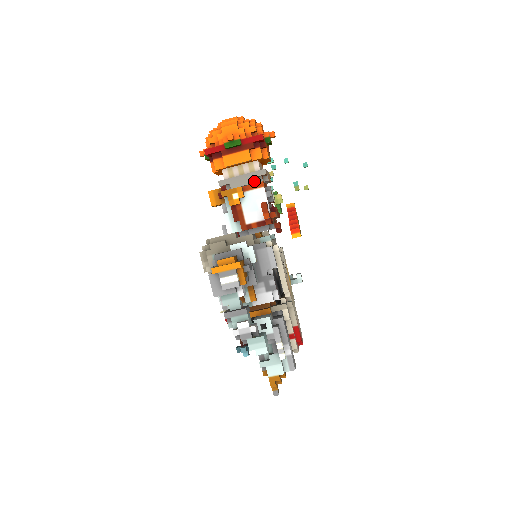
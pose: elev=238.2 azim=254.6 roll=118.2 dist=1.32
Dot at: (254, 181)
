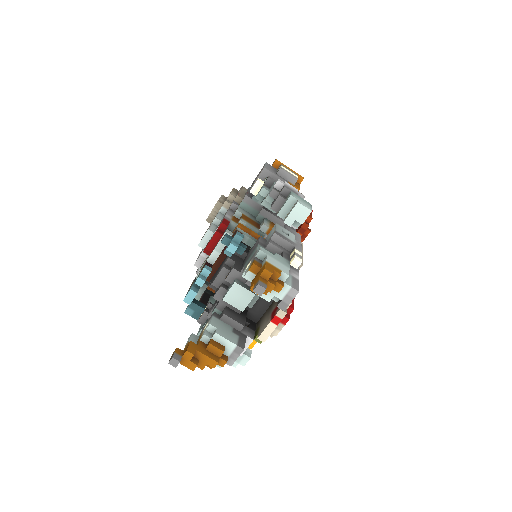
Dot at: occluded
